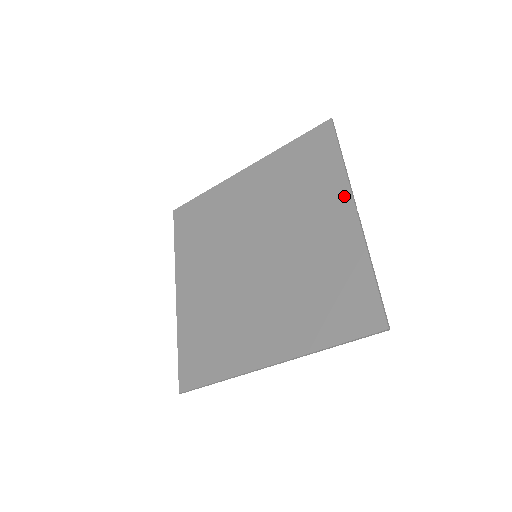
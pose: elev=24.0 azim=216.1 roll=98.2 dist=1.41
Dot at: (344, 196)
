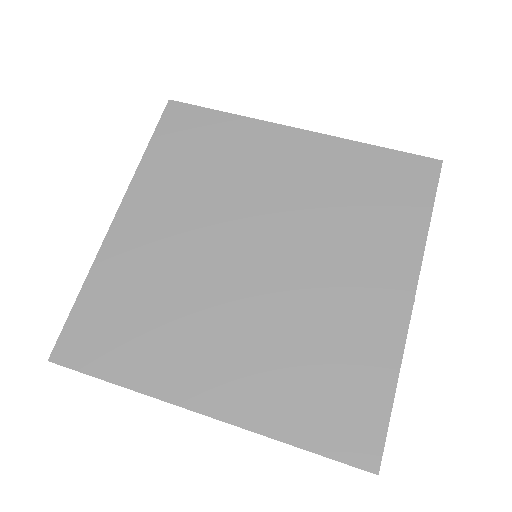
Dot at: (409, 271)
